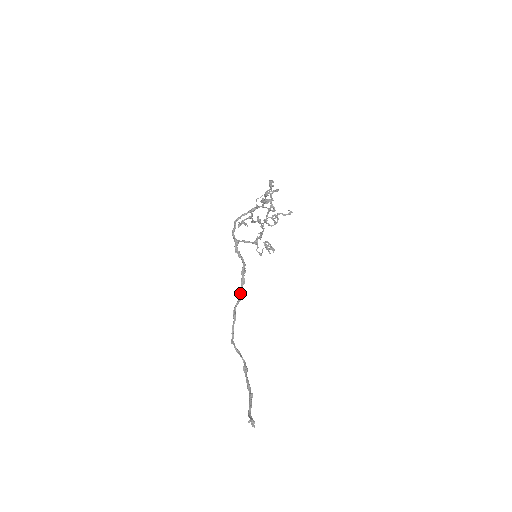
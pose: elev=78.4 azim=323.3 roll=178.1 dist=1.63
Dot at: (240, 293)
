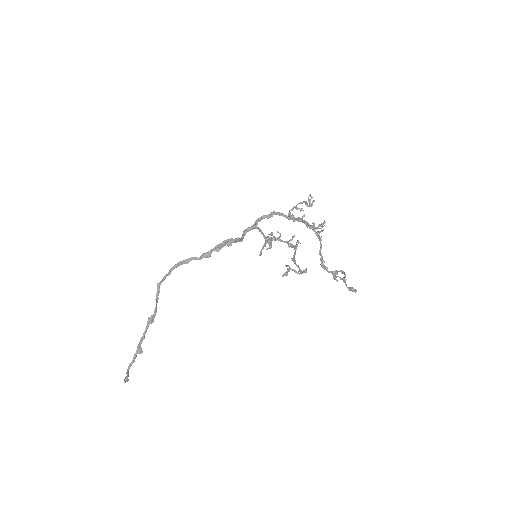
Dot at: (206, 256)
